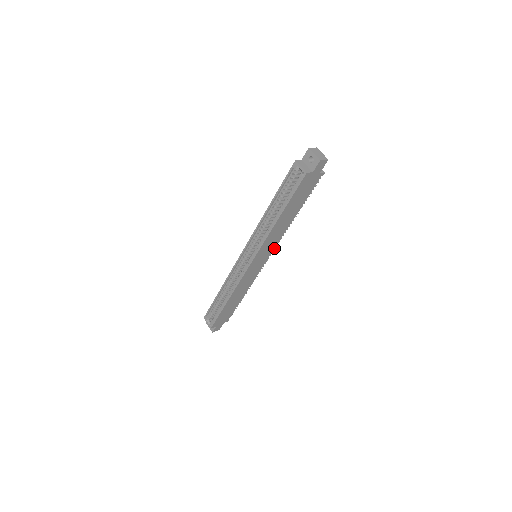
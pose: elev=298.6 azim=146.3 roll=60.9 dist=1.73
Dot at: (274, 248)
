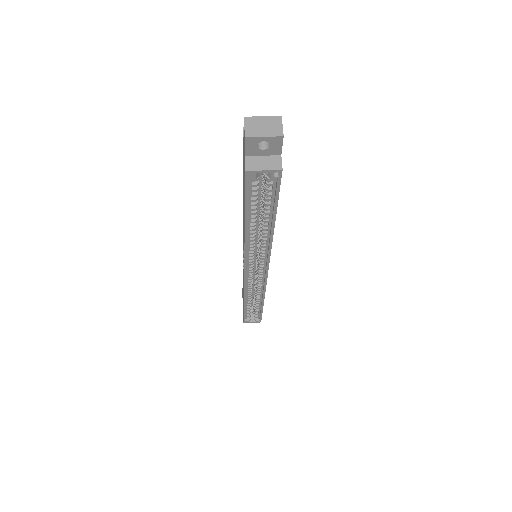
Dot at: occluded
